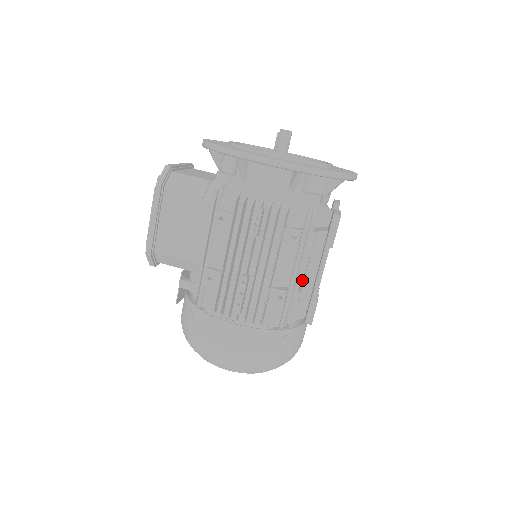
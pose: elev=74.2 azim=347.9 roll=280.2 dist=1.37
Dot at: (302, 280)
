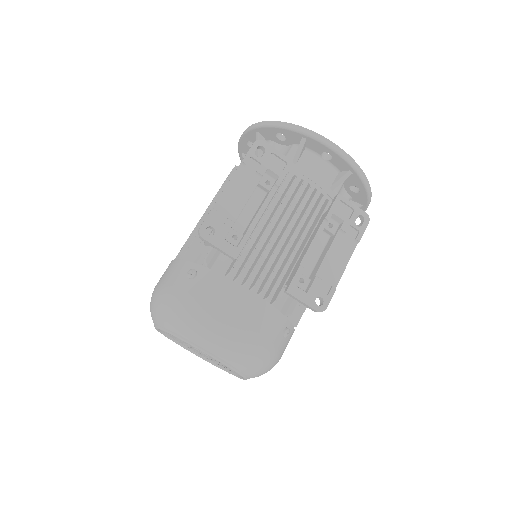
Dot at: occluded
